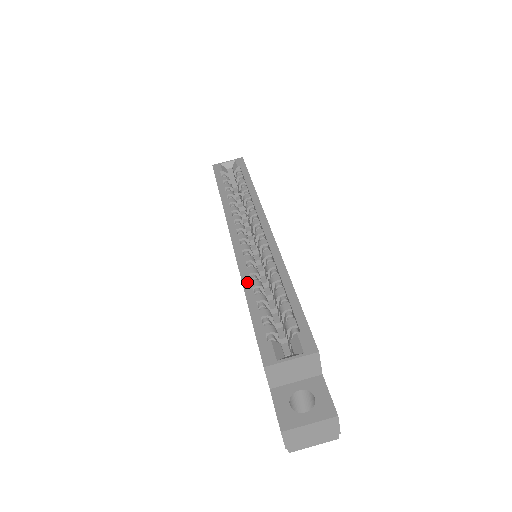
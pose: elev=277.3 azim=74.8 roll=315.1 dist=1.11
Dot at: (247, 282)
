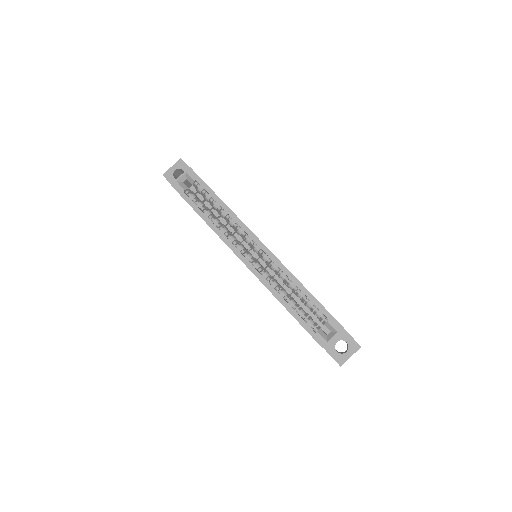
Dot at: (279, 297)
